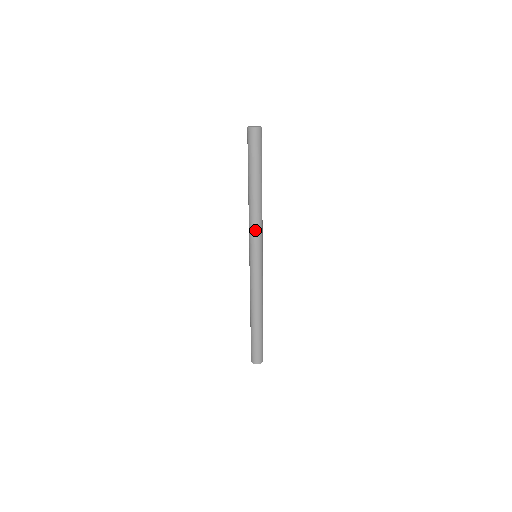
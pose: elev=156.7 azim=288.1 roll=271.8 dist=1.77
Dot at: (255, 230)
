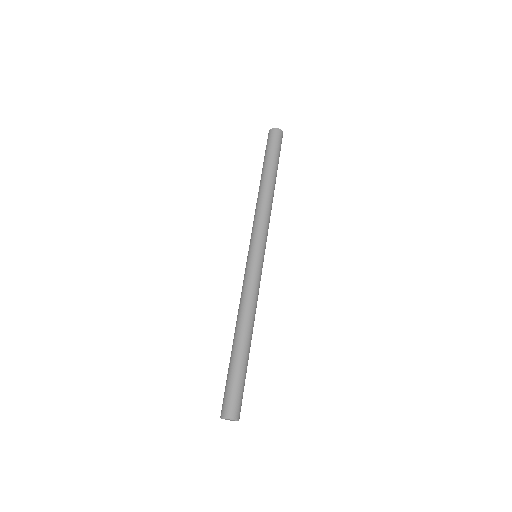
Dot at: (256, 220)
